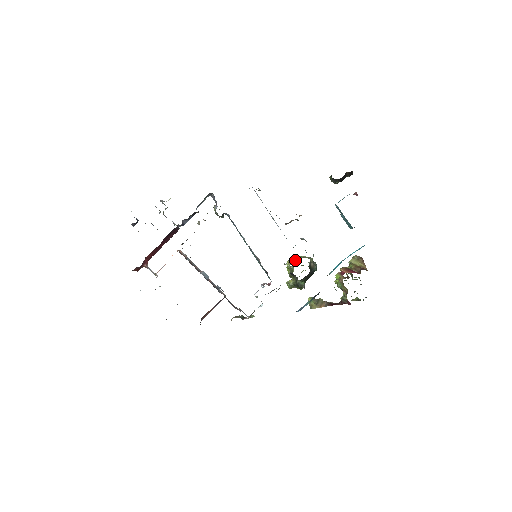
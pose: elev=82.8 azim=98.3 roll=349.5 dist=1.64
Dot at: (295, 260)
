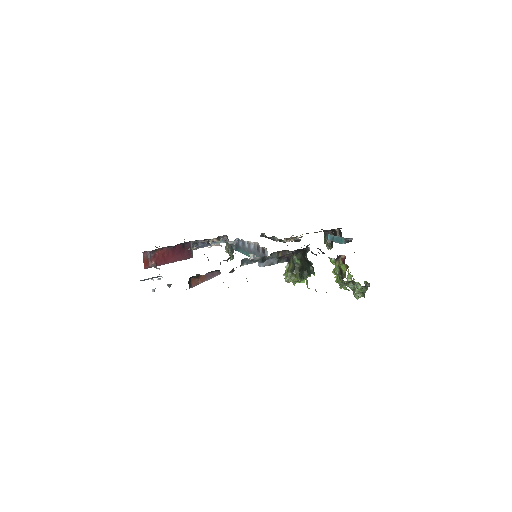
Dot at: occluded
